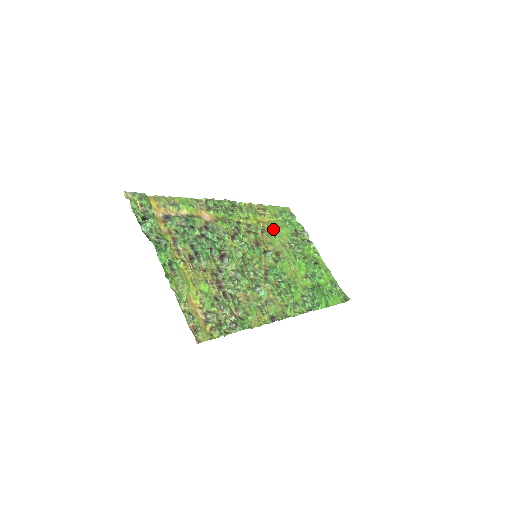
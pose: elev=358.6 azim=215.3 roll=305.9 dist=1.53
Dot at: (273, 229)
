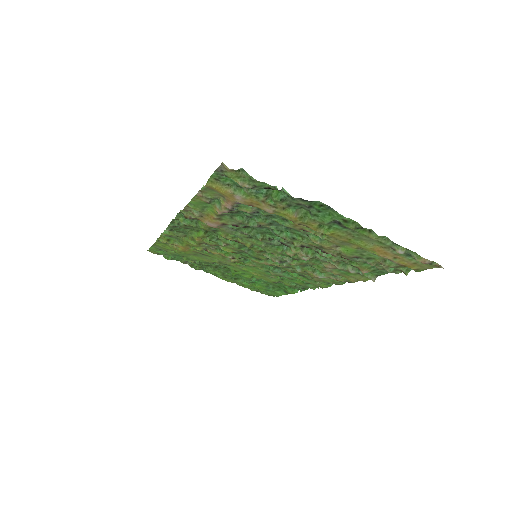
Dot at: (195, 254)
